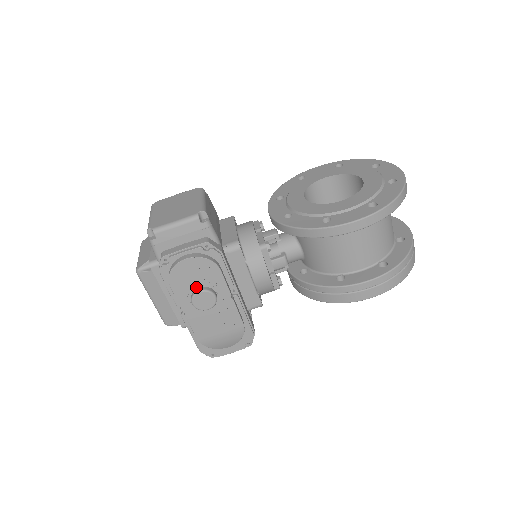
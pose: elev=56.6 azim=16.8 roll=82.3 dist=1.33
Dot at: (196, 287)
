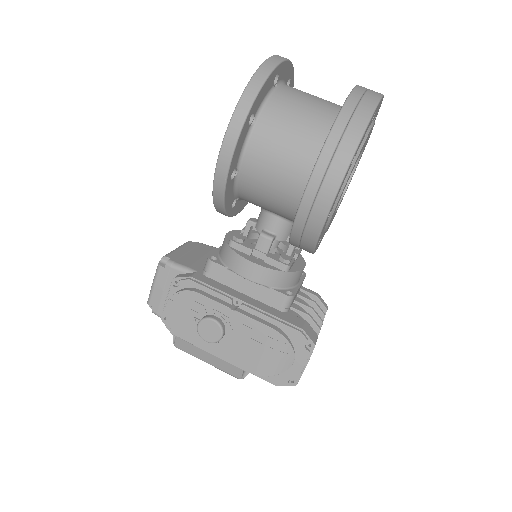
Dot at: (196, 324)
